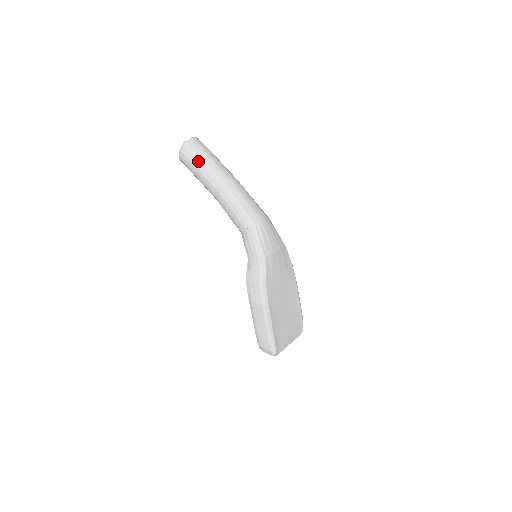
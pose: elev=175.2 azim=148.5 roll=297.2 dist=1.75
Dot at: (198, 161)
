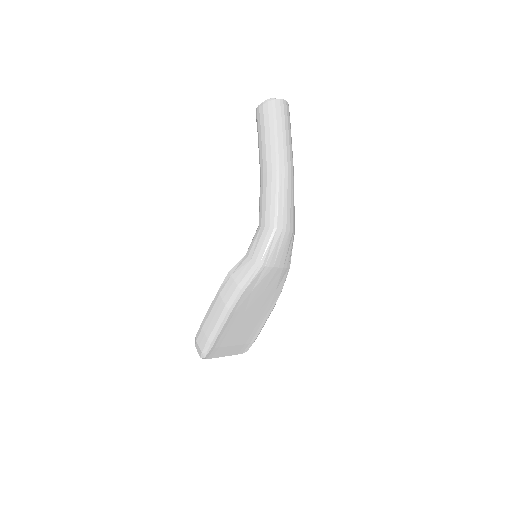
Dot at: (271, 127)
